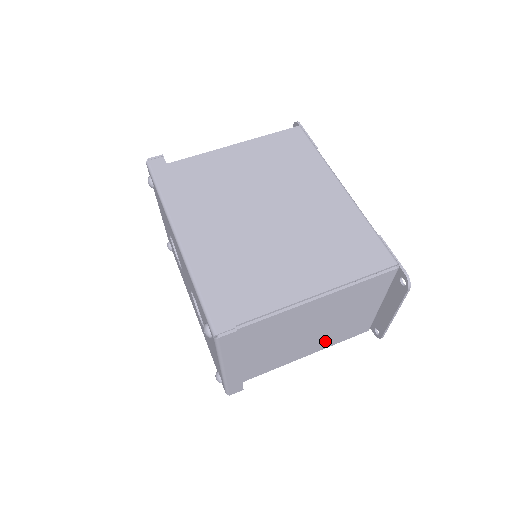
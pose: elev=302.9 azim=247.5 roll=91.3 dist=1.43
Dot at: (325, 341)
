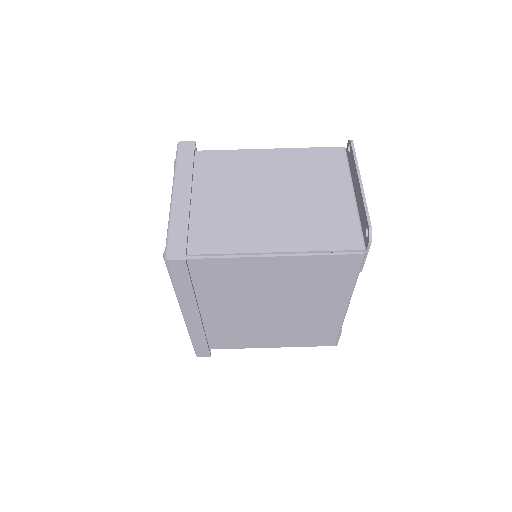
Dot at: occluded
